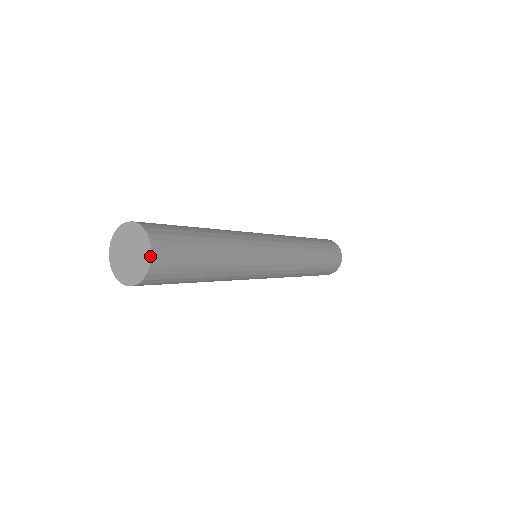
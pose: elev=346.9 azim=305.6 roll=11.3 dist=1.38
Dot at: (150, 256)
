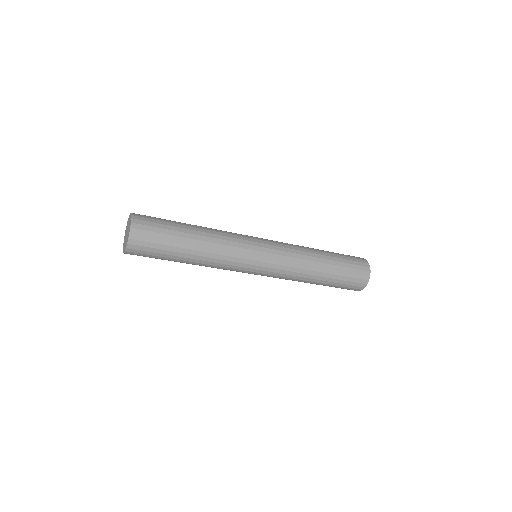
Dot at: (130, 227)
